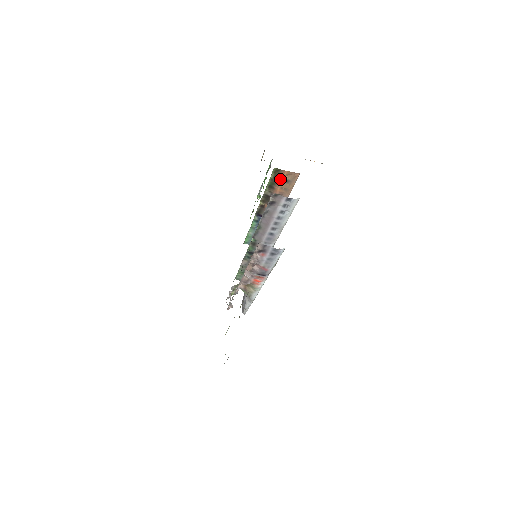
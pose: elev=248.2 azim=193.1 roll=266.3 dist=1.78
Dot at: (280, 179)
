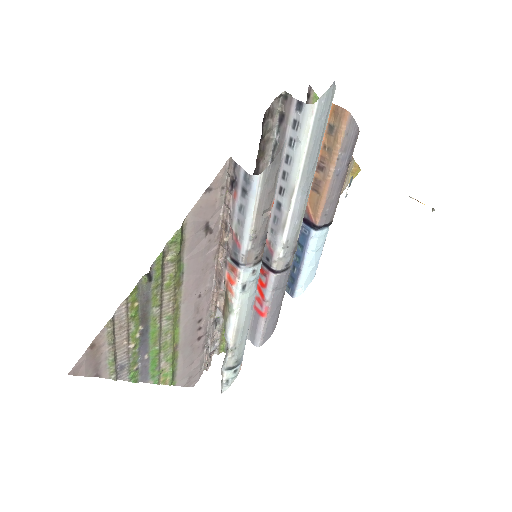
Dot at: occluded
